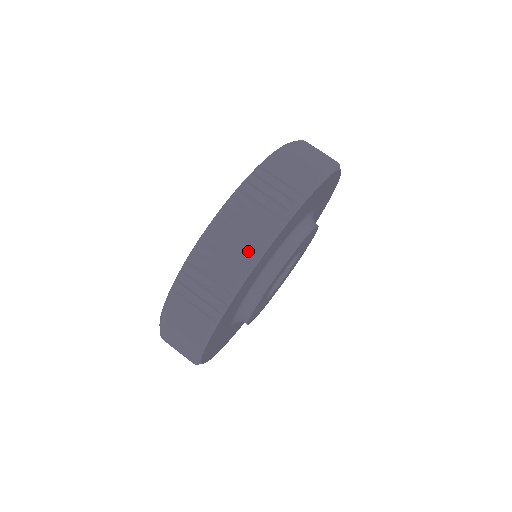
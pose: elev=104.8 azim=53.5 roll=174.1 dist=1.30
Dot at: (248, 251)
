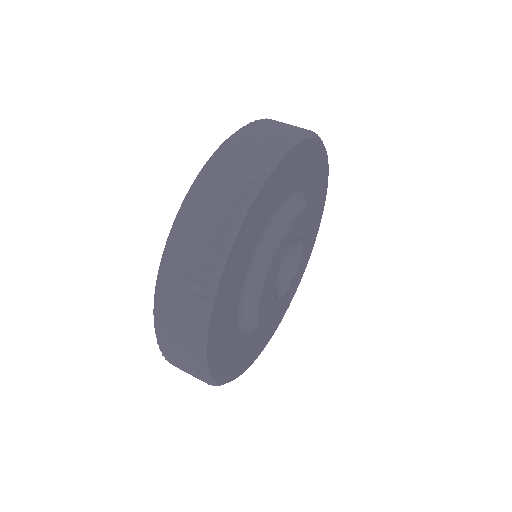
Dot at: (230, 212)
